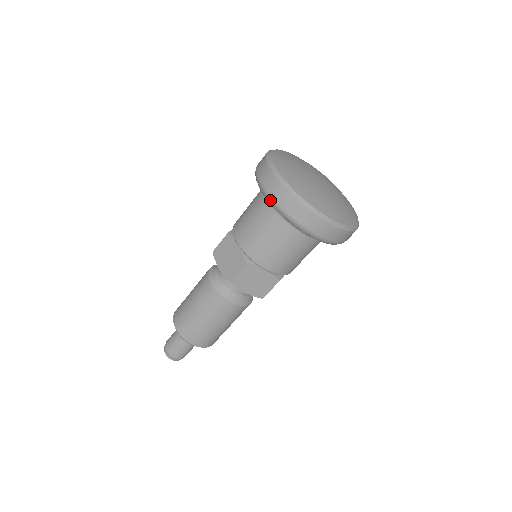
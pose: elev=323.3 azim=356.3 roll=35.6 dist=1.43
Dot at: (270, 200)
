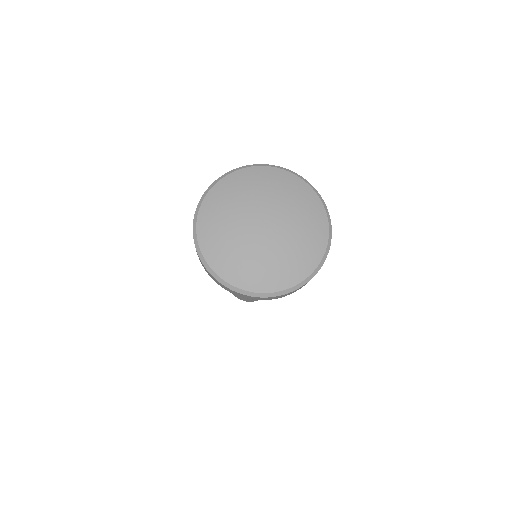
Dot at: occluded
